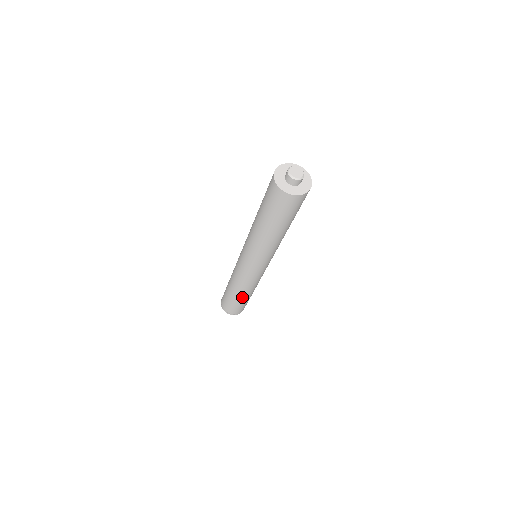
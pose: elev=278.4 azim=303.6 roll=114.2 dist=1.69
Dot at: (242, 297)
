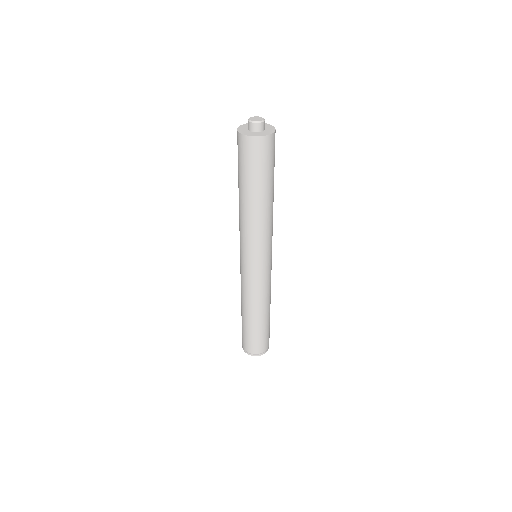
Dot at: (263, 318)
